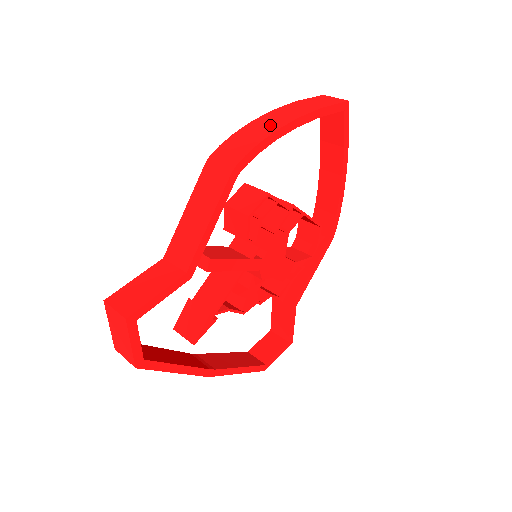
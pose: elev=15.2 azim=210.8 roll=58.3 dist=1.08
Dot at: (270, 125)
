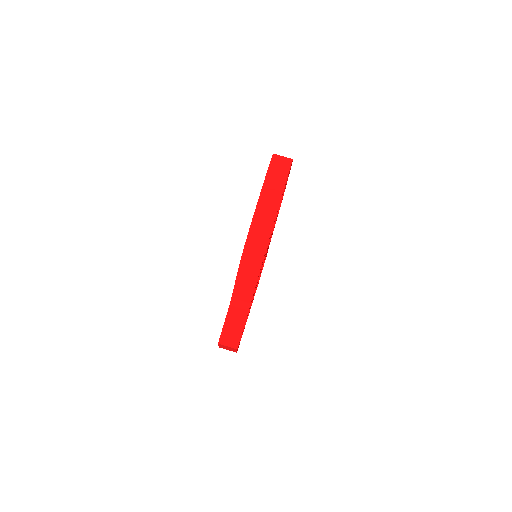
Dot at: (266, 222)
